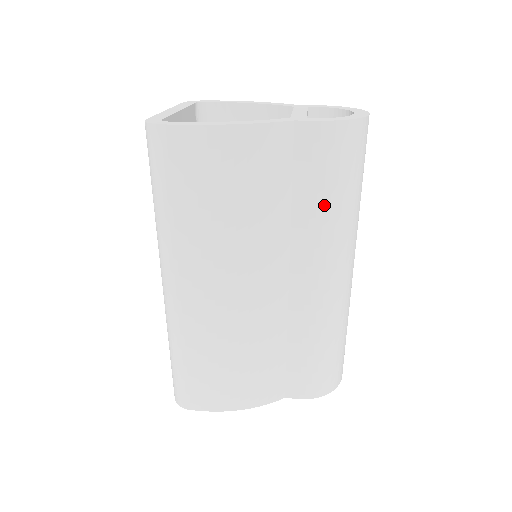
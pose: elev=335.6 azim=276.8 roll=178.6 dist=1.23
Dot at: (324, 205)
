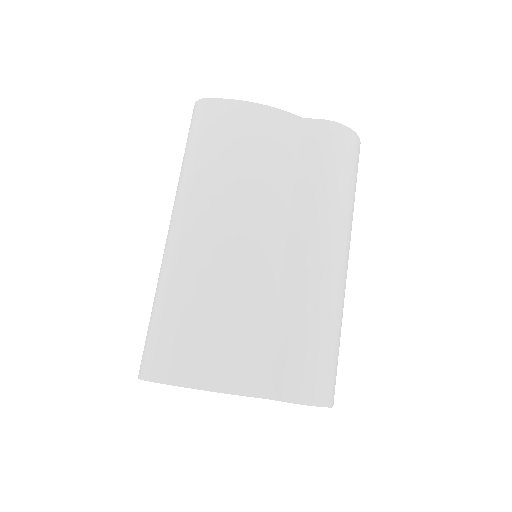
Dot at: (322, 181)
